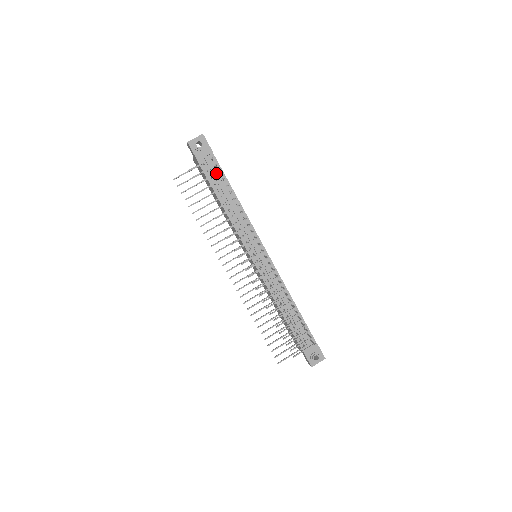
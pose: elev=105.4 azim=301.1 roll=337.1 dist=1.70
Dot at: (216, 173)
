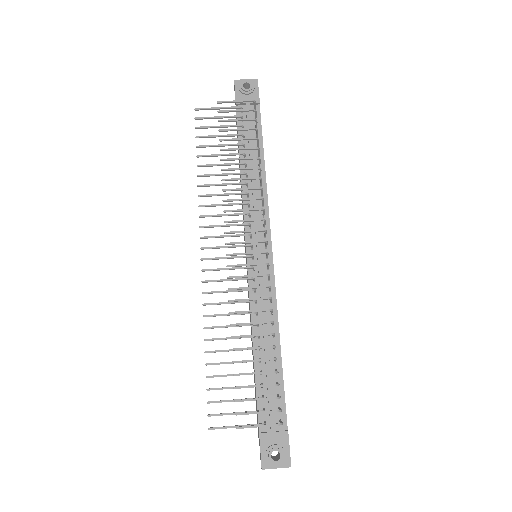
Dot at: (250, 118)
